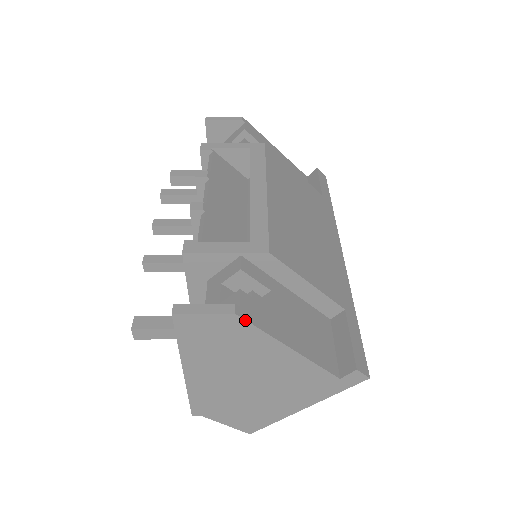
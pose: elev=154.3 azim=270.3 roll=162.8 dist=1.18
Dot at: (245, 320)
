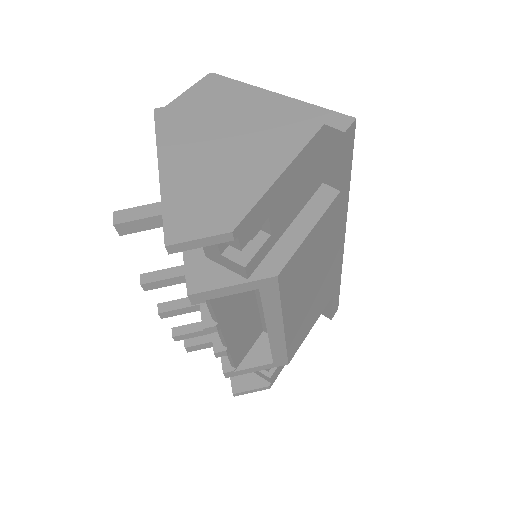
Dot at: (274, 381)
